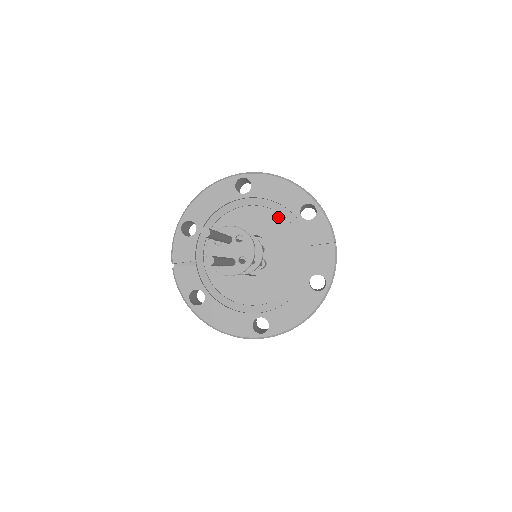
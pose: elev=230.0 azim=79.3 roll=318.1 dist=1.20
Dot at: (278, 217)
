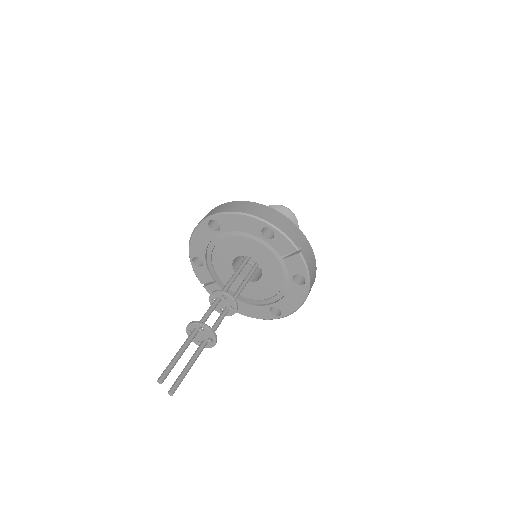
Dot at: (250, 240)
